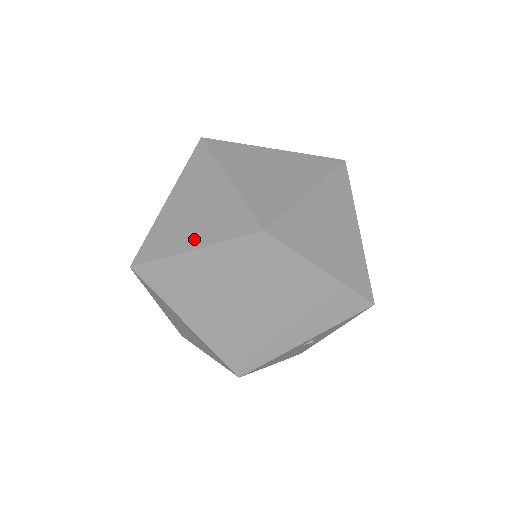
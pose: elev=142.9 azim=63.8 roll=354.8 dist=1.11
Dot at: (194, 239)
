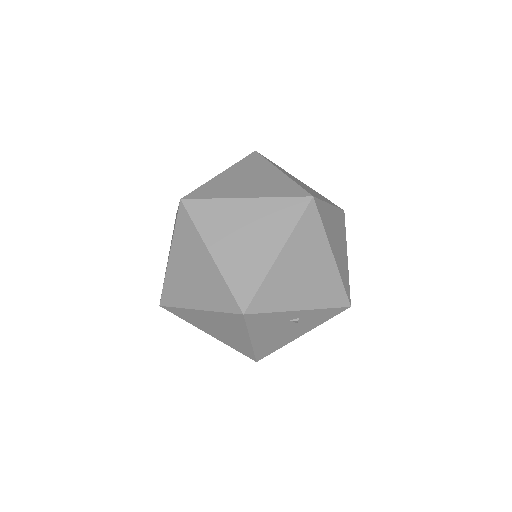
Dot at: (249, 193)
